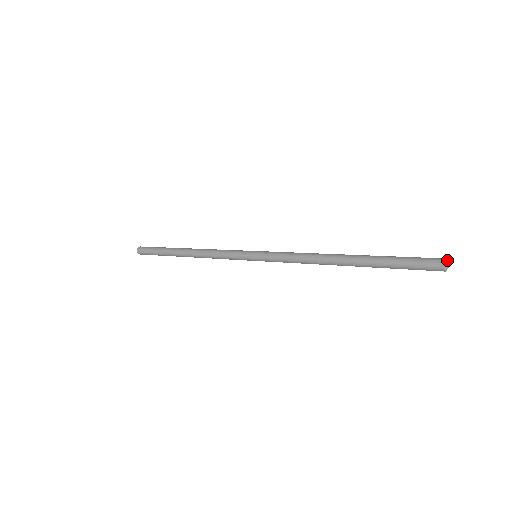
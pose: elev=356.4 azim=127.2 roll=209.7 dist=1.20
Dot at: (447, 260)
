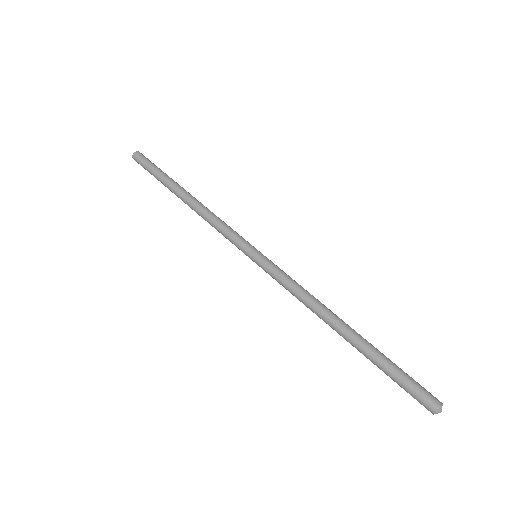
Dot at: occluded
